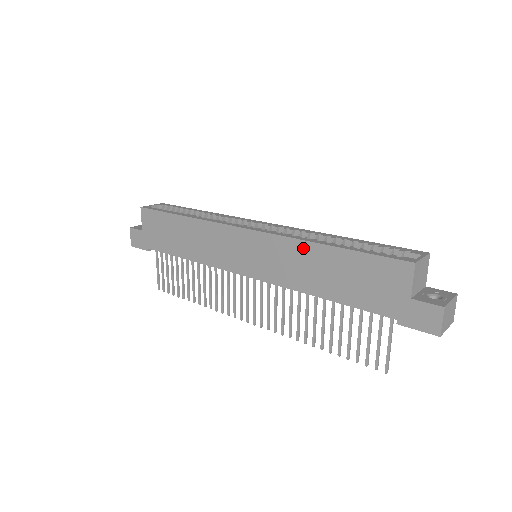
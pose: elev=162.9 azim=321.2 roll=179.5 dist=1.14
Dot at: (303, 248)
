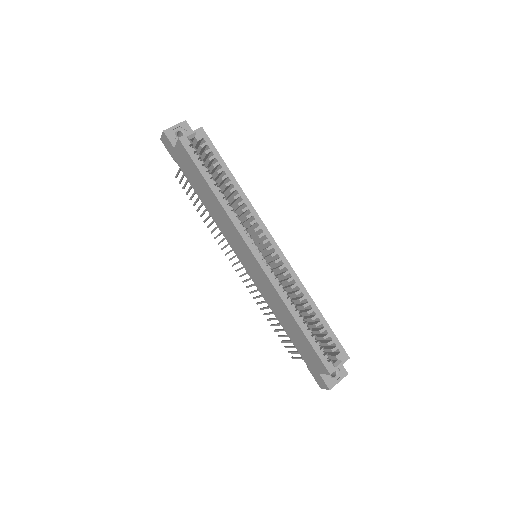
Dot at: (283, 305)
